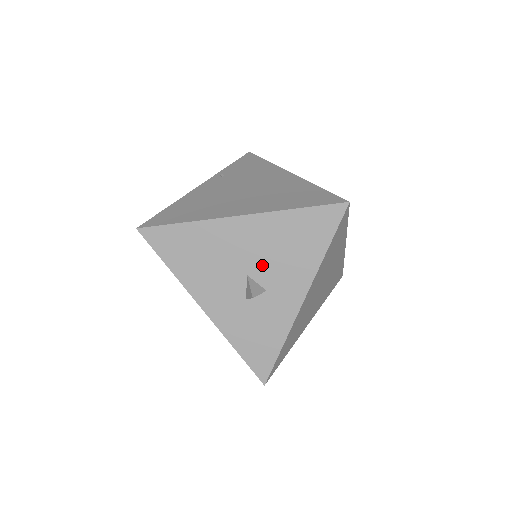
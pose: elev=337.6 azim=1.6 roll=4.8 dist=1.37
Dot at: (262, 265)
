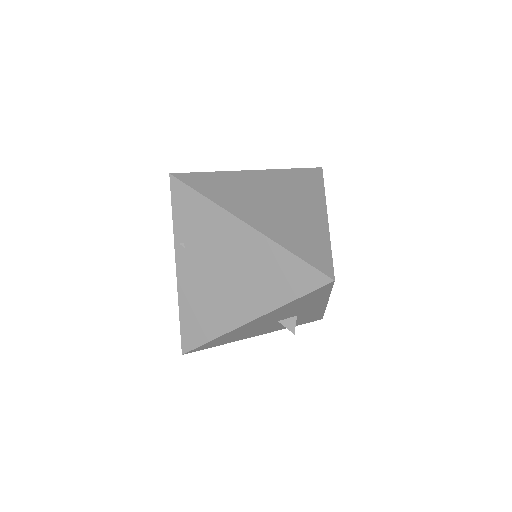
Dot at: (285, 316)
